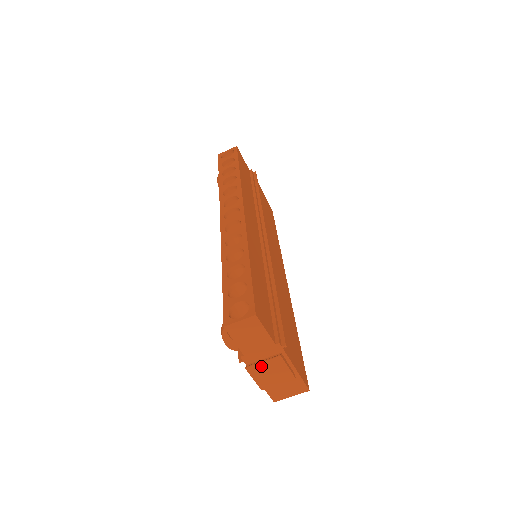
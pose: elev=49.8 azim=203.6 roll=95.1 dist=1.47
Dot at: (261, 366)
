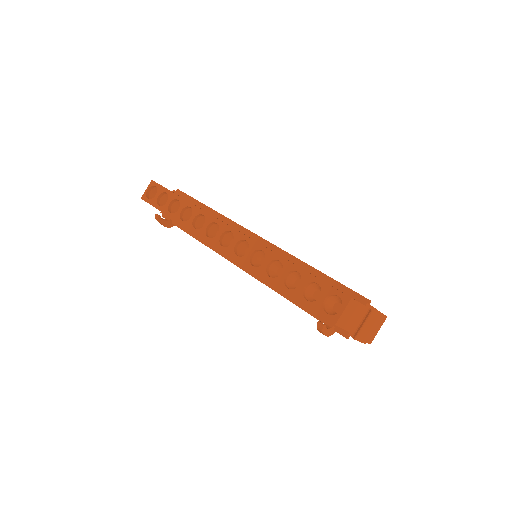
Dot at: (363, 329)
